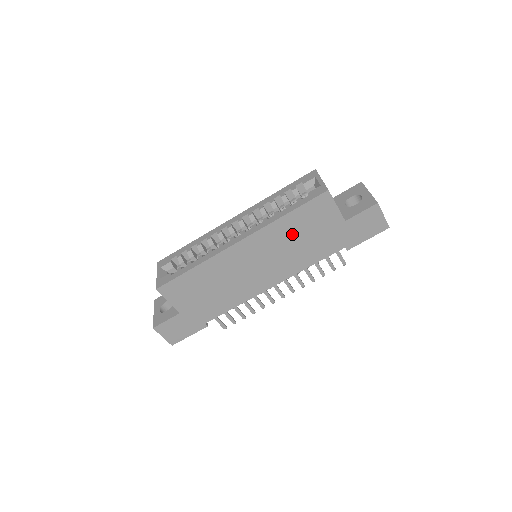
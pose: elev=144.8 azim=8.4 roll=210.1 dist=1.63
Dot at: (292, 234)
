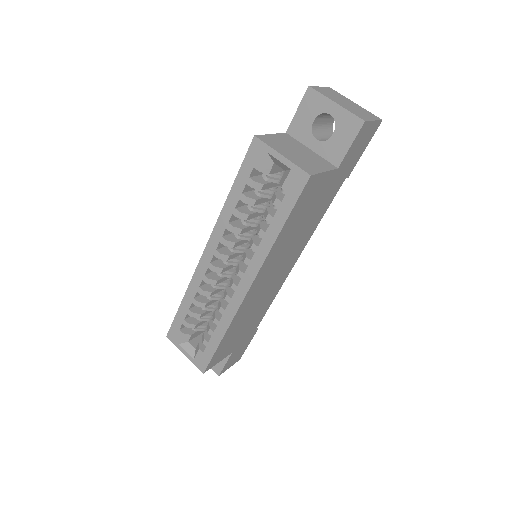
Dot at: (293, 232)
